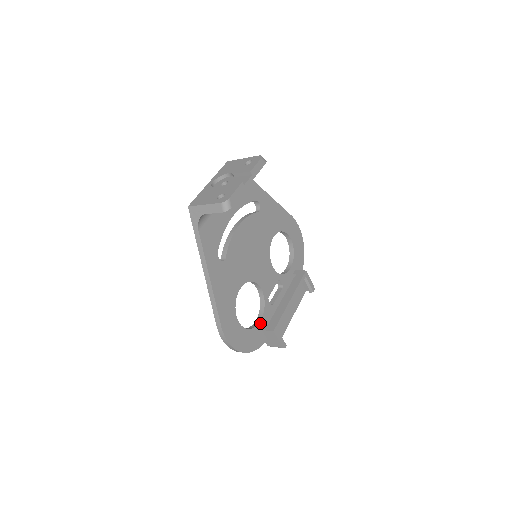
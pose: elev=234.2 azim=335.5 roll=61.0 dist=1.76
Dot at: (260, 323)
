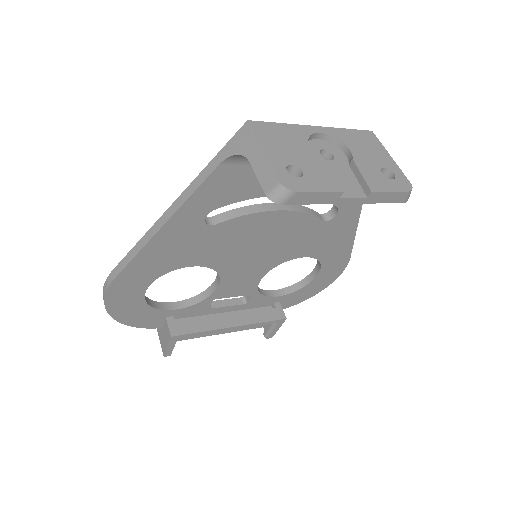
Dot at: (173, 311)
